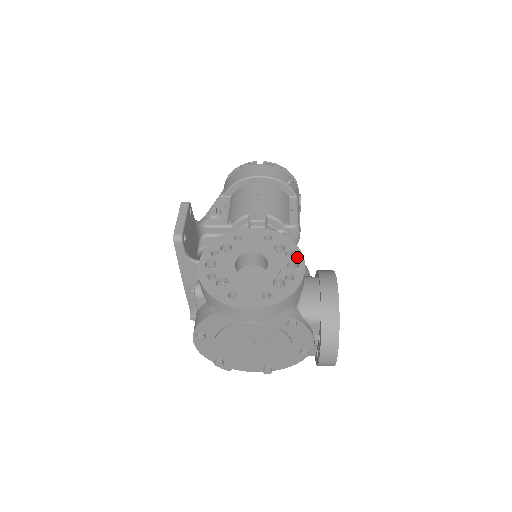
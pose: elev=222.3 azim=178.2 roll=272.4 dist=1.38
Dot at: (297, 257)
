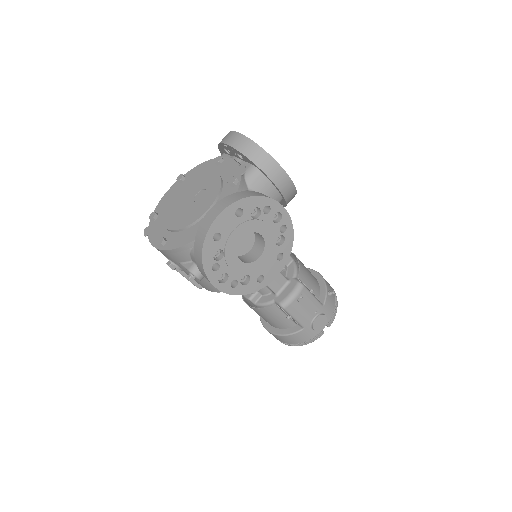
Dot at: occluded
